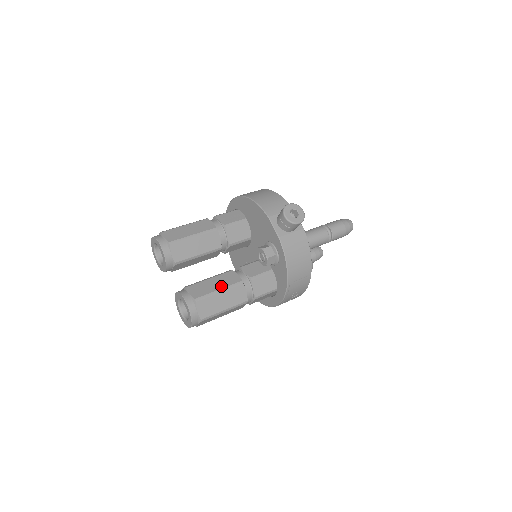
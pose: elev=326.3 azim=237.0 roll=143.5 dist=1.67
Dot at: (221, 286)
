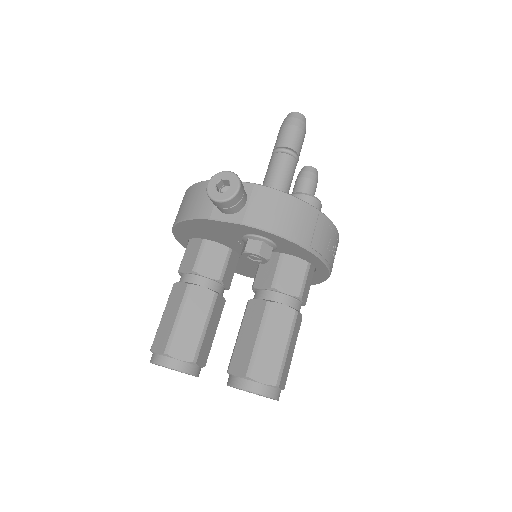
Dot at: (255, 331)
